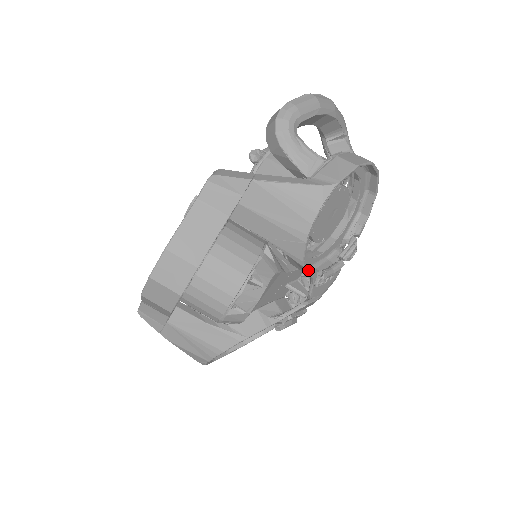
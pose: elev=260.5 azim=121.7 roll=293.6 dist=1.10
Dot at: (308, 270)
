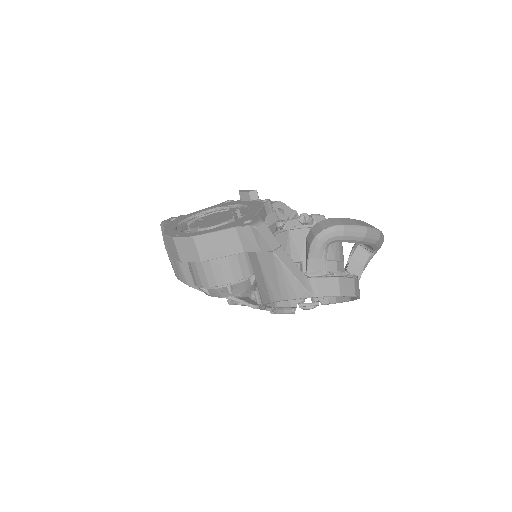
Dot at: (265, 306)
